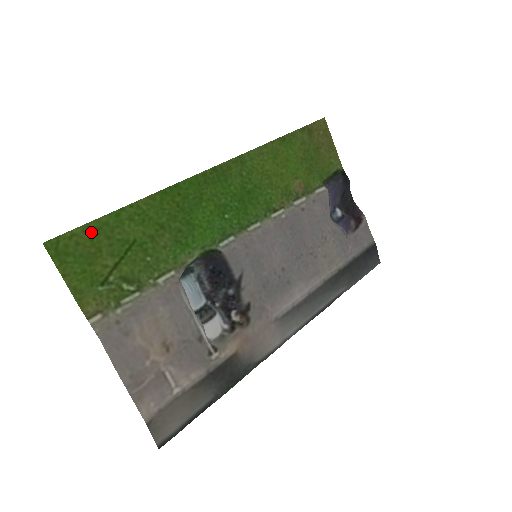
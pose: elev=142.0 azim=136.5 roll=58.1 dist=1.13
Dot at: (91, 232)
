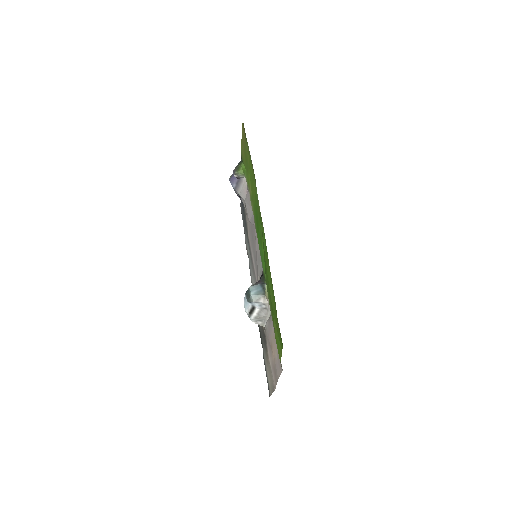
Dot at: (276, 316)
